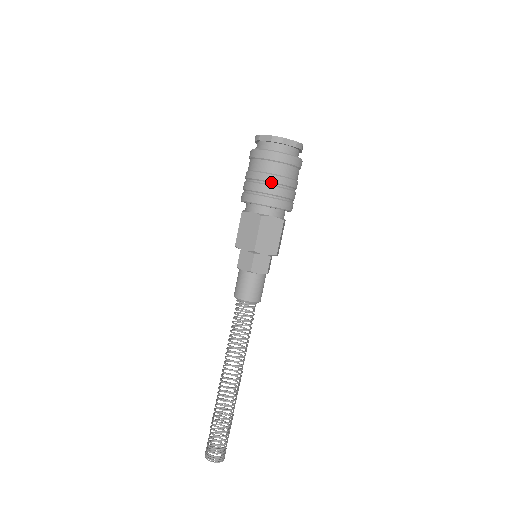
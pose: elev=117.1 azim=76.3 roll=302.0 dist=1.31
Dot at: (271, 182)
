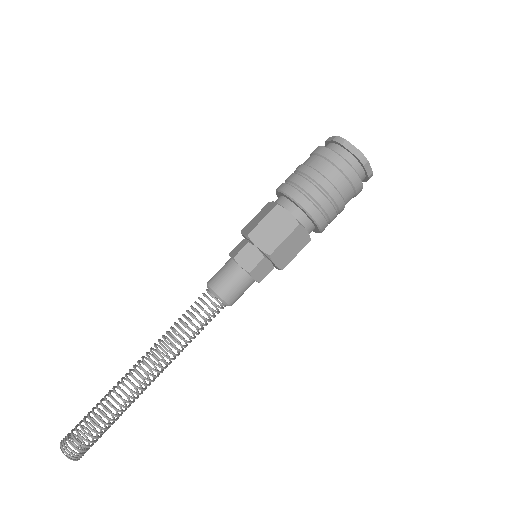
Dot at: (331, 197)
